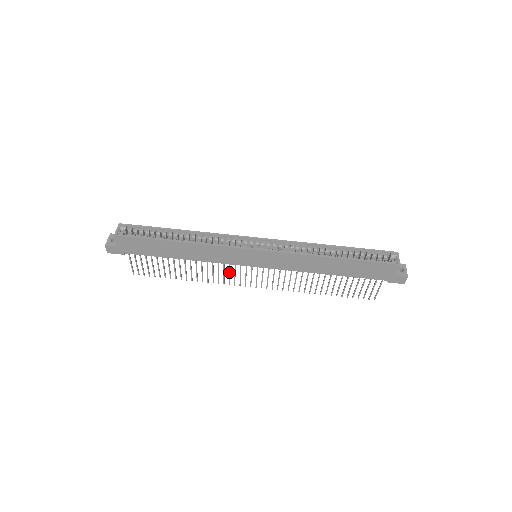
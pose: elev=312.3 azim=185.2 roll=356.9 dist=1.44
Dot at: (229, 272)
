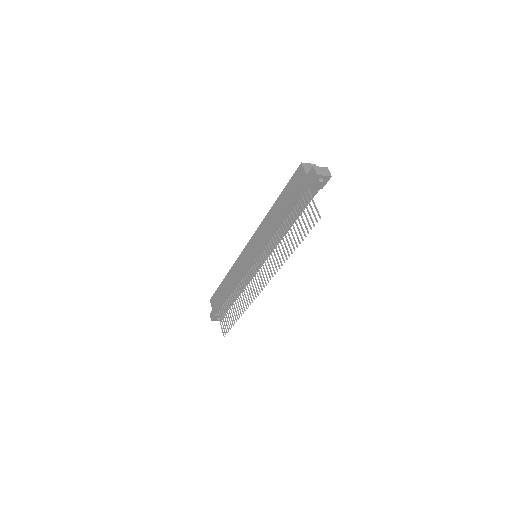
Dot at: (249, 285)
